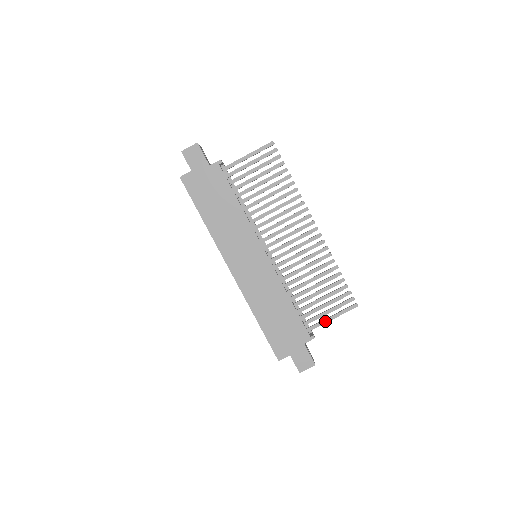
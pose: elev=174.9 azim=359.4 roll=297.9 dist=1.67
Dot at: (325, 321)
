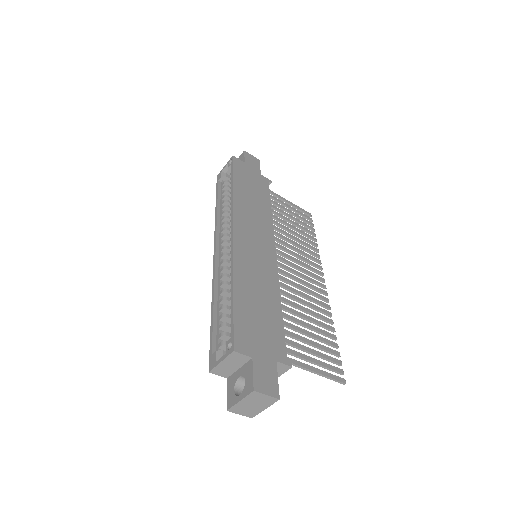
Dot at: (306, 366)
